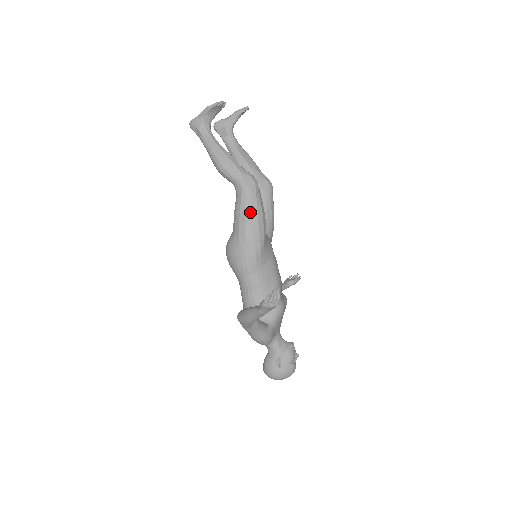
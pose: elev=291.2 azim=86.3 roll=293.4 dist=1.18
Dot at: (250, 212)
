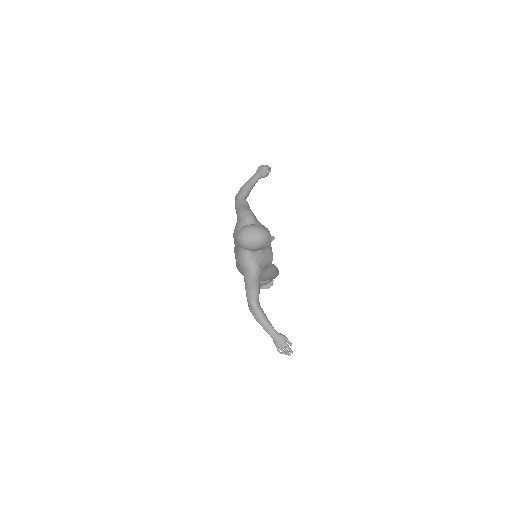
Dot at: occluded
